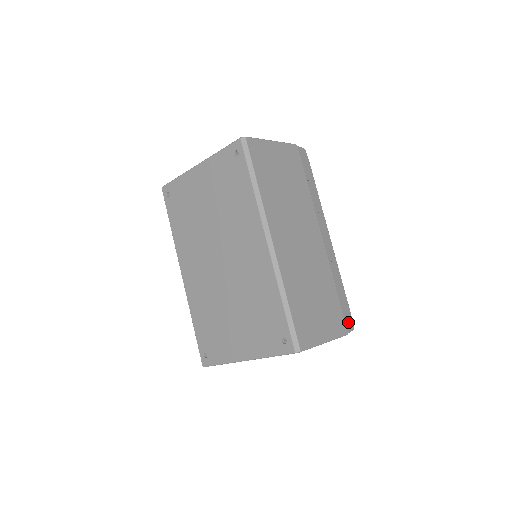
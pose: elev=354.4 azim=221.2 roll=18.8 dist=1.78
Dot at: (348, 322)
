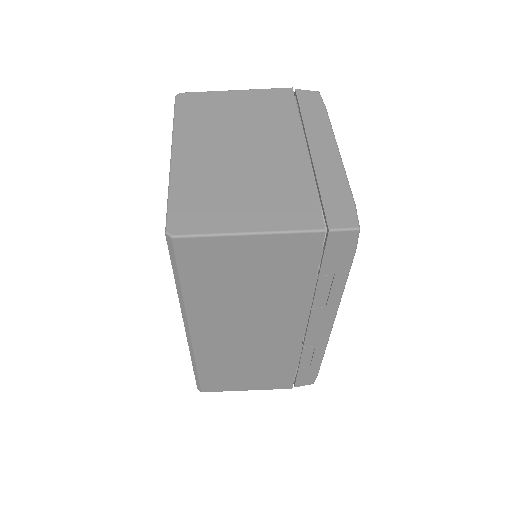
Dot at: (303, 381)
